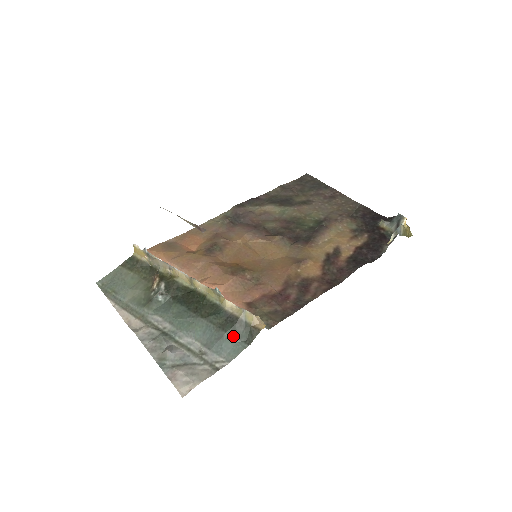
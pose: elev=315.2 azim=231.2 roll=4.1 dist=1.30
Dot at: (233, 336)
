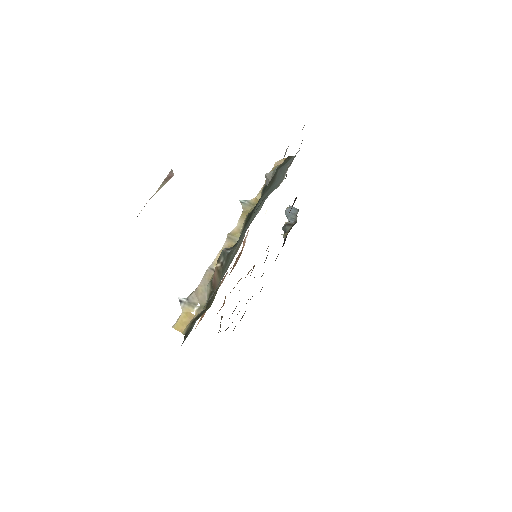
Dot at: (283, 165)
